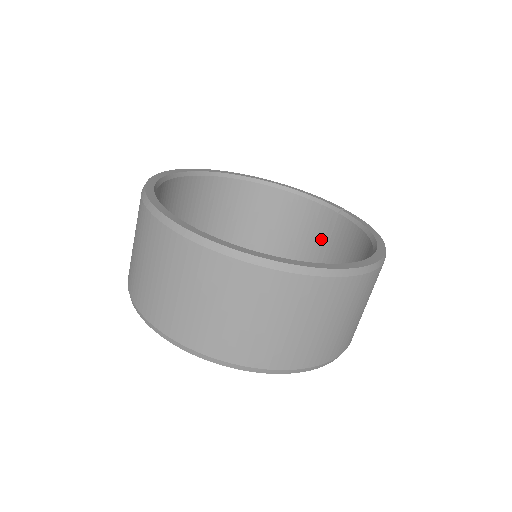
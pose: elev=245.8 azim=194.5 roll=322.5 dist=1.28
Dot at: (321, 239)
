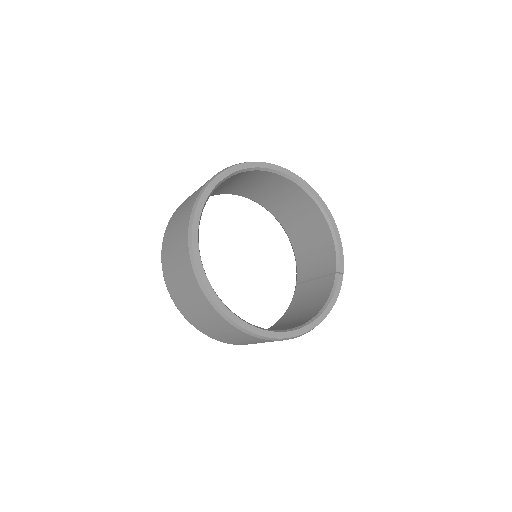
Dot at: (319, 271)
